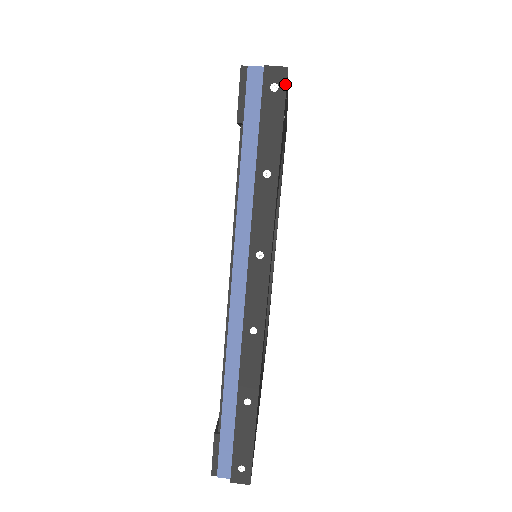
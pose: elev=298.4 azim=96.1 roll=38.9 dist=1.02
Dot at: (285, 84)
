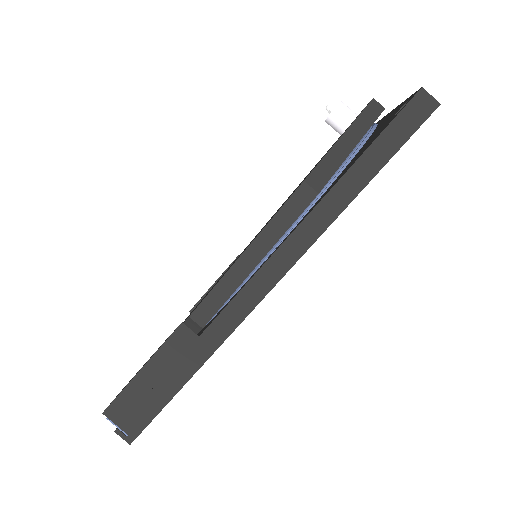
Dot at: occluded
